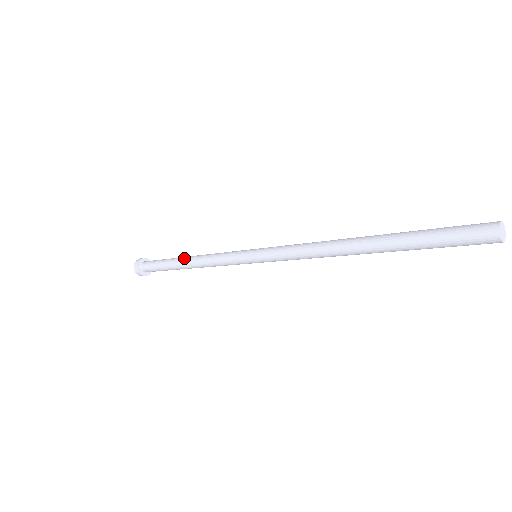
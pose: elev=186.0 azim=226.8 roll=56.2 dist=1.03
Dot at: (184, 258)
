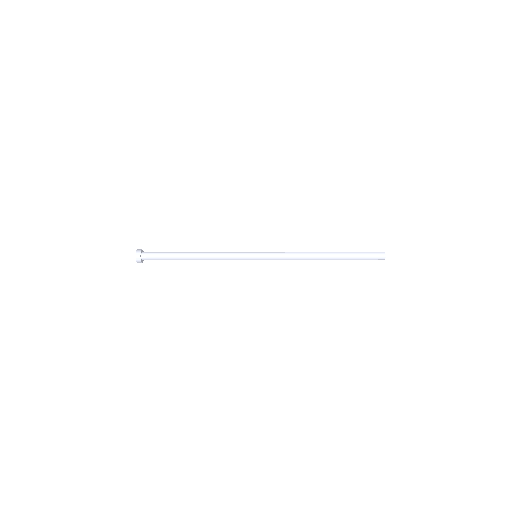
Dot at: (193, 256)
